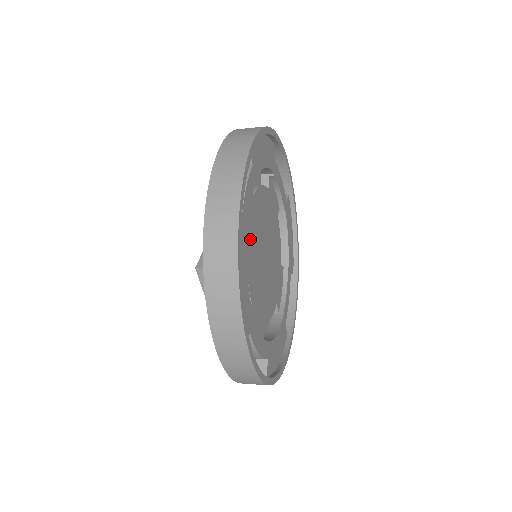
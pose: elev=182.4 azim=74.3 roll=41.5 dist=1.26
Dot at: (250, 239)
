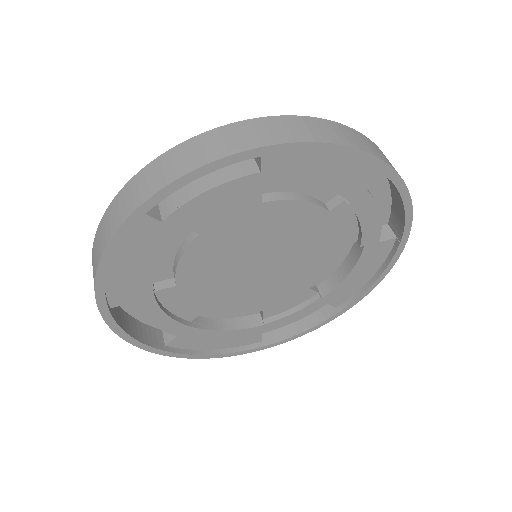
Dot at: (214, 237)
